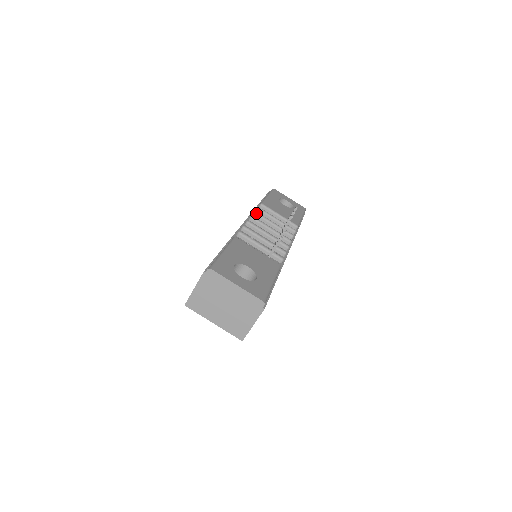
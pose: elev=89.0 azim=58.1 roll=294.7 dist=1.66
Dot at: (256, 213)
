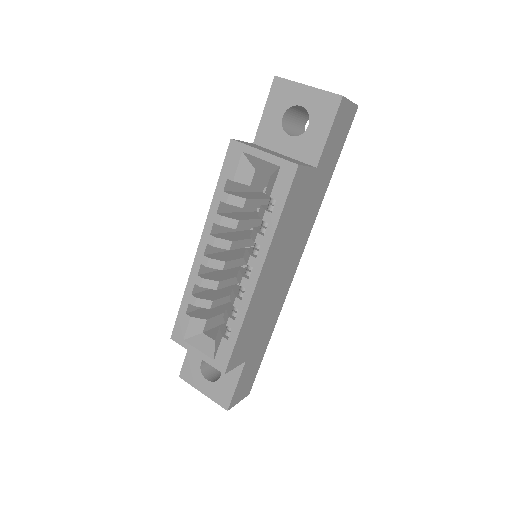
Dot at: occluded
